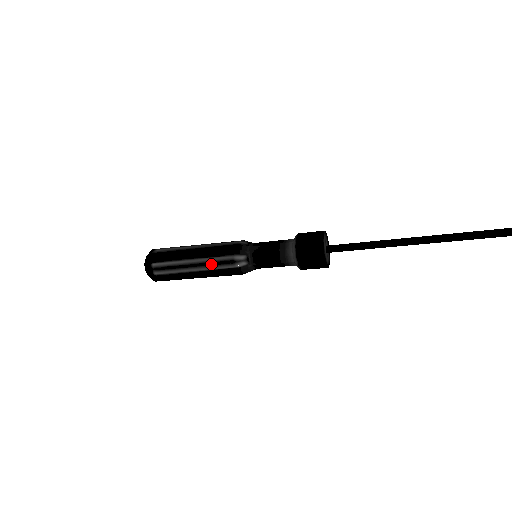
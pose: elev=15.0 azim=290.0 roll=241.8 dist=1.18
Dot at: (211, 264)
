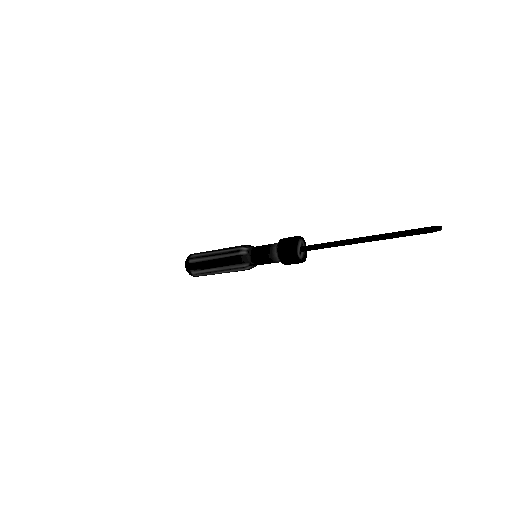
Dot at: (225, 253)
